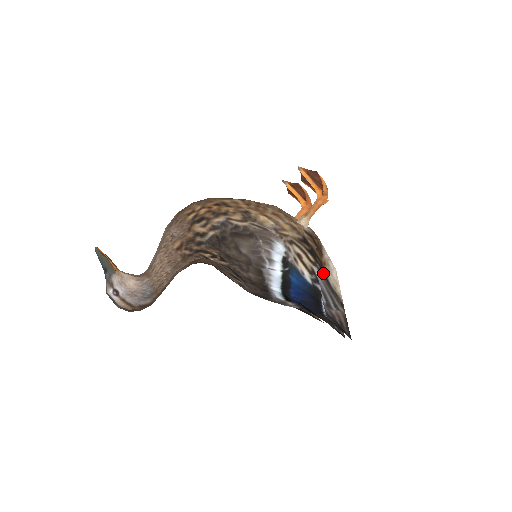
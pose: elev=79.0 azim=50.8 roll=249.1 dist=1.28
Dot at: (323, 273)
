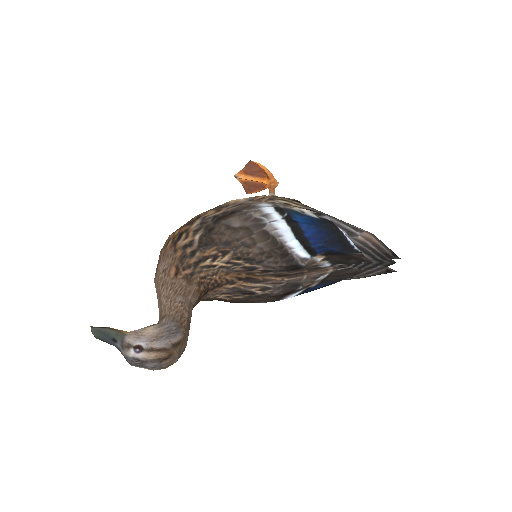
Dot at: (321, 212)
